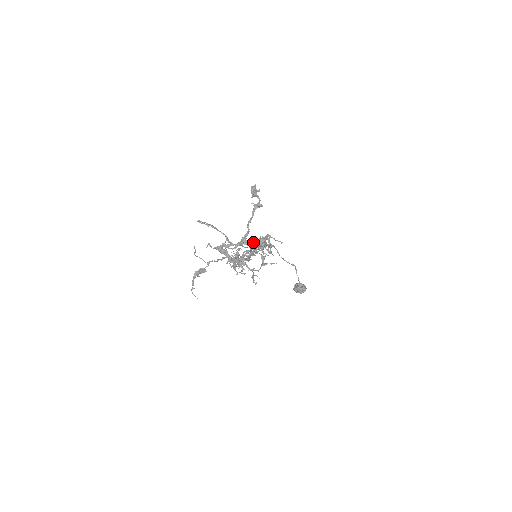
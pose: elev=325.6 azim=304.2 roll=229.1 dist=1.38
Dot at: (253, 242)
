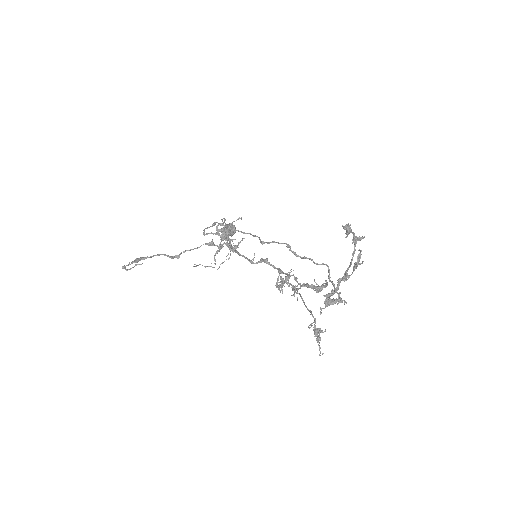
Dot at: (354, 270)
